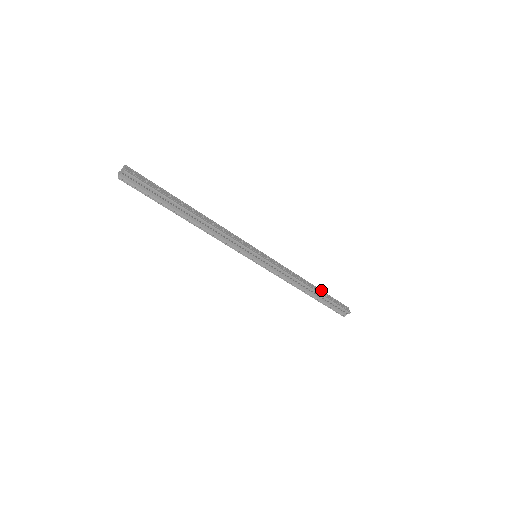
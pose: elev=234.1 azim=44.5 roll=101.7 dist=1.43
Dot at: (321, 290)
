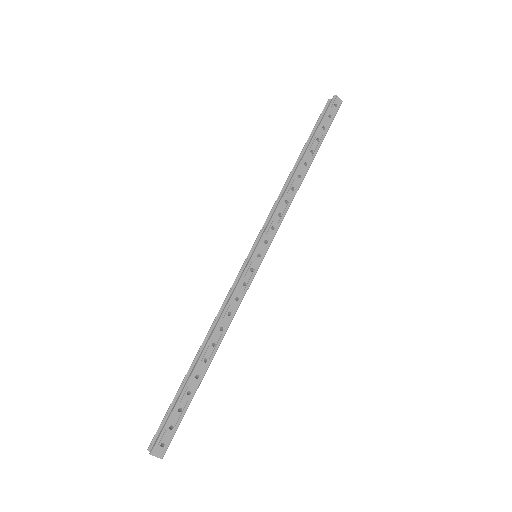
Dot at: (310, 146)
